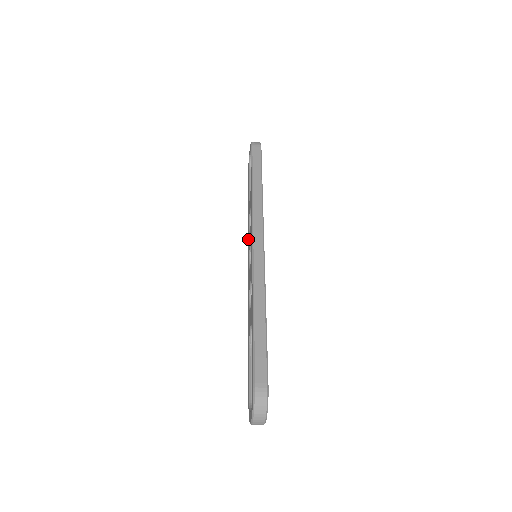
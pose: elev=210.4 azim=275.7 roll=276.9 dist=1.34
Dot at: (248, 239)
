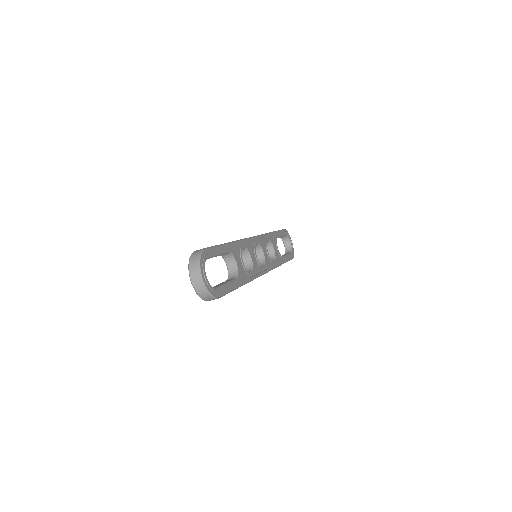
Dot at: occluded
